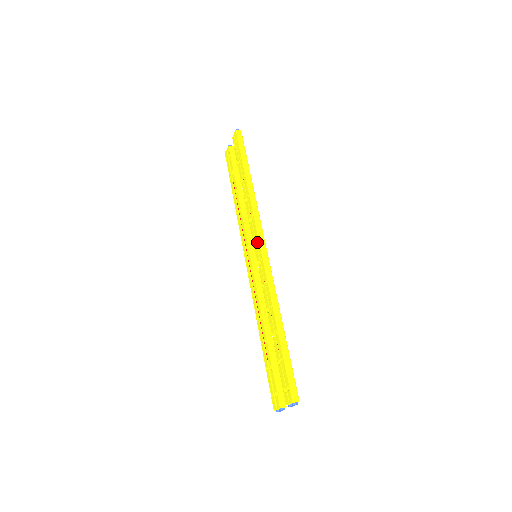
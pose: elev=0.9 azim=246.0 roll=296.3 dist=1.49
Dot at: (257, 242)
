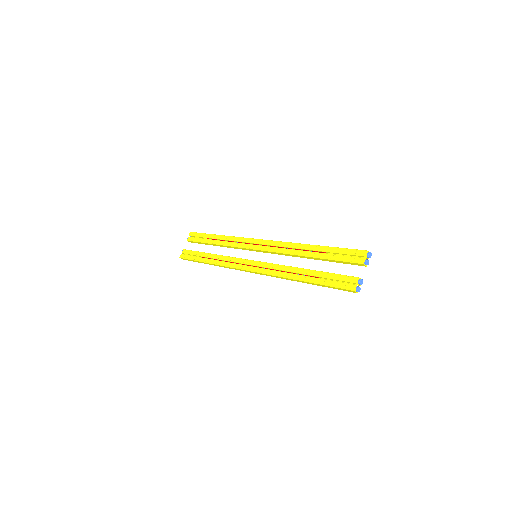
Dot at: (255, 241)
